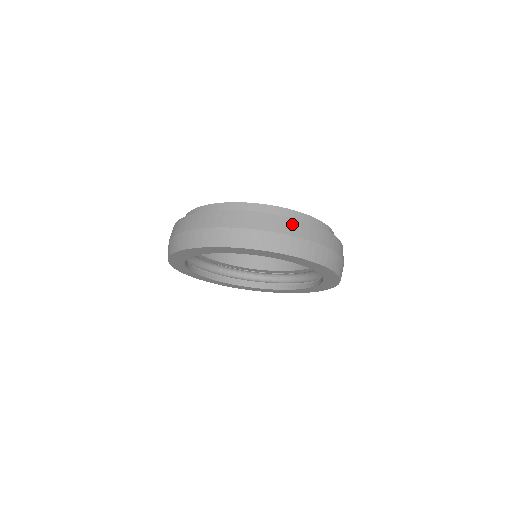
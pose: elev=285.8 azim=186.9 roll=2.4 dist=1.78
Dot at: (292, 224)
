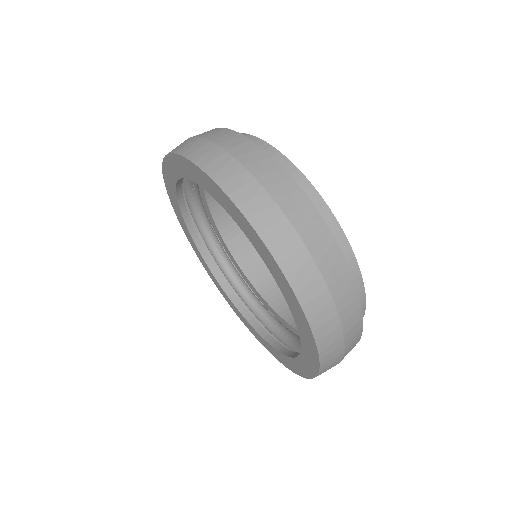
Dot at: (213, 131)
